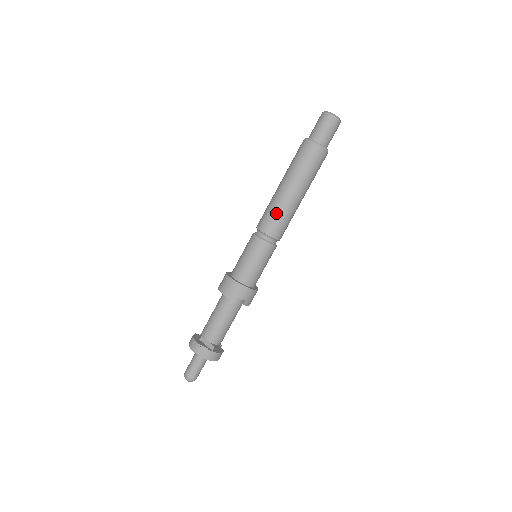
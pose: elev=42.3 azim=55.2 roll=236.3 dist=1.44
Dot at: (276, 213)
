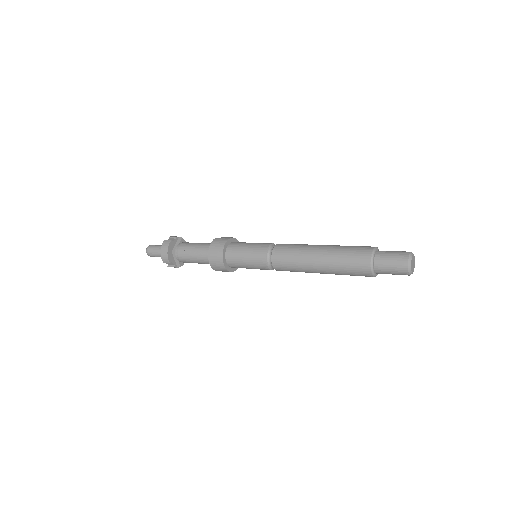
Dot at: (294, 269)
